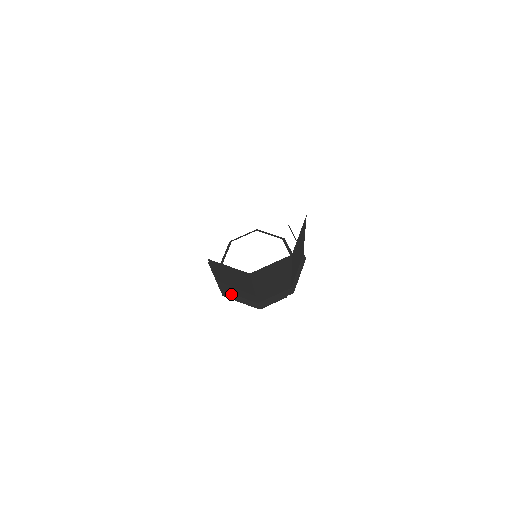
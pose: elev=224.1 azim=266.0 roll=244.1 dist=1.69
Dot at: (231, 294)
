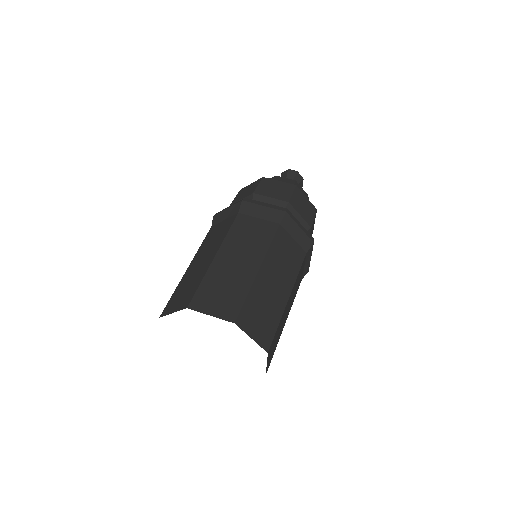
Dot at: occluded
